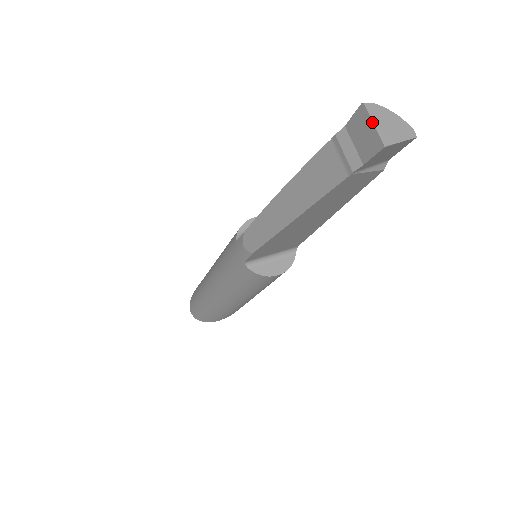
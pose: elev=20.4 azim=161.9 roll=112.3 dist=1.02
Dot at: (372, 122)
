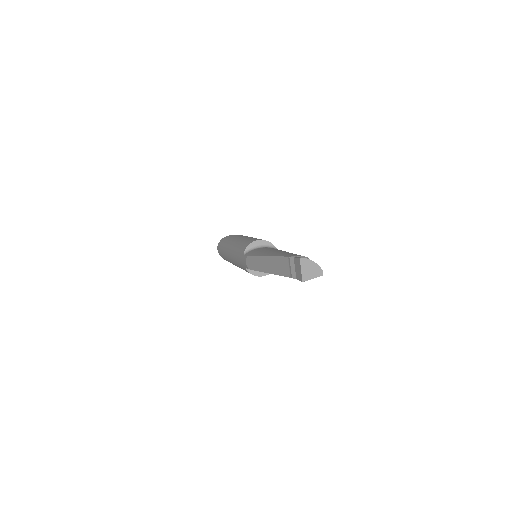
Dot at: (301, 269)
